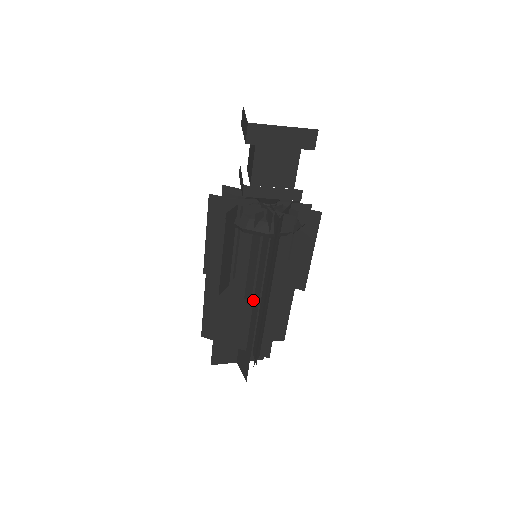
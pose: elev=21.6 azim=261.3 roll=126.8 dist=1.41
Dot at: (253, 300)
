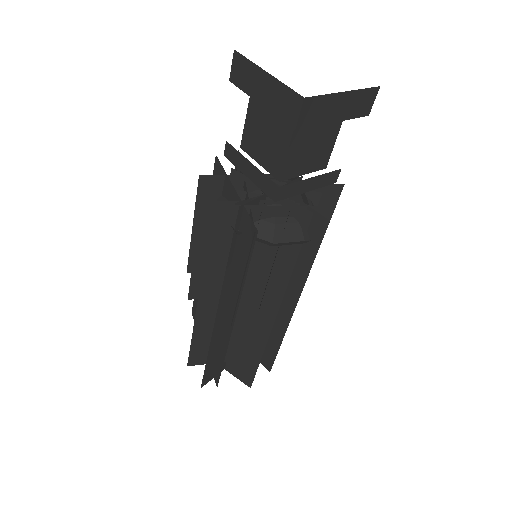
Dot at: (263, 310)
